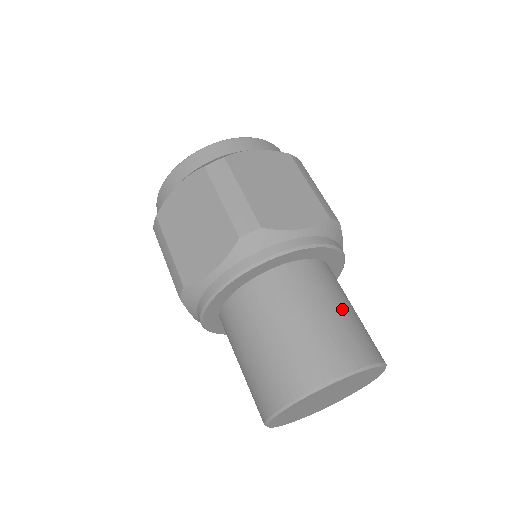
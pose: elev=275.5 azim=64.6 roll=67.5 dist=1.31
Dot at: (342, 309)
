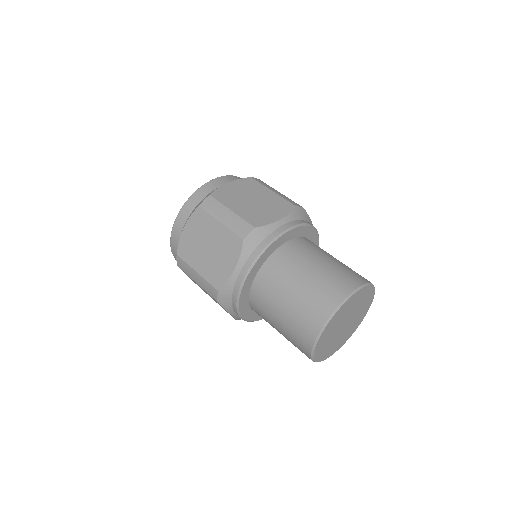
Dot at: (329, 260)
